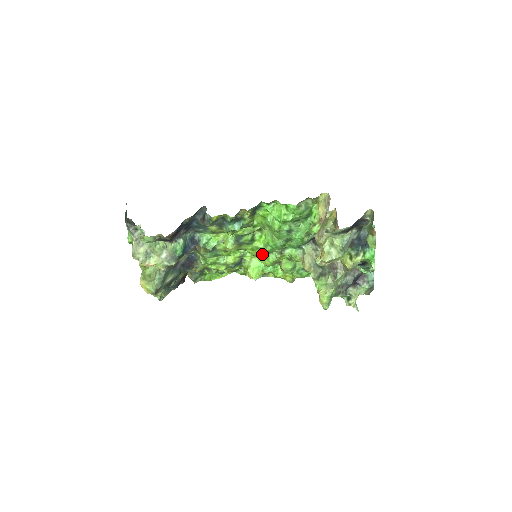
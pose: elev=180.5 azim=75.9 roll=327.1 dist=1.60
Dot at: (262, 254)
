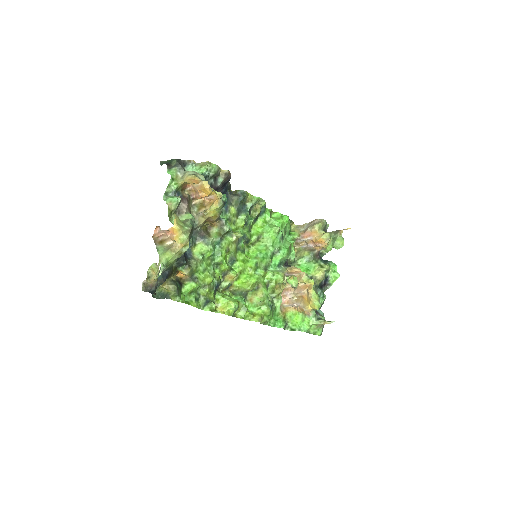
Dot at: (247, 271)
